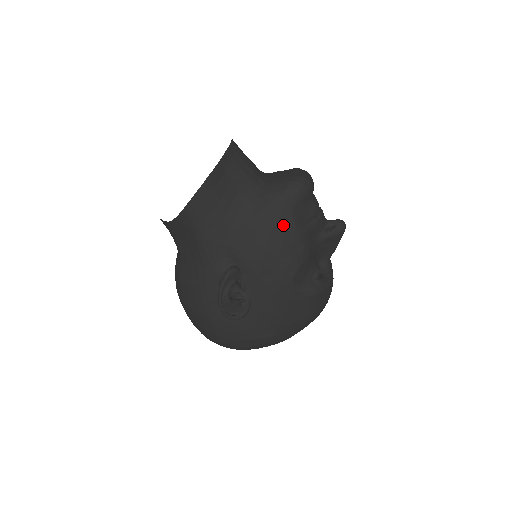
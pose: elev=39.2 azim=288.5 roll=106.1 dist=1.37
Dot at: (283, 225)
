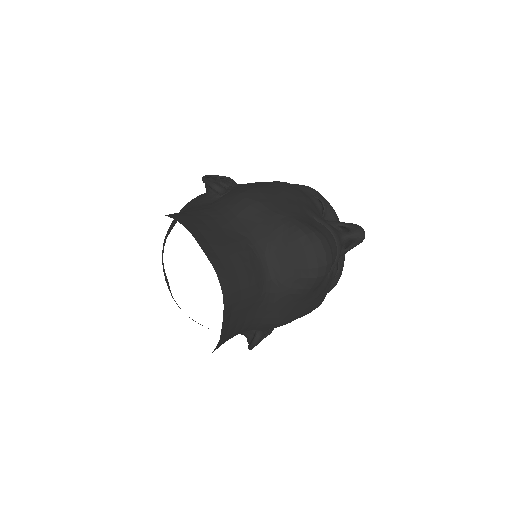
Dot at: (305, 306)
